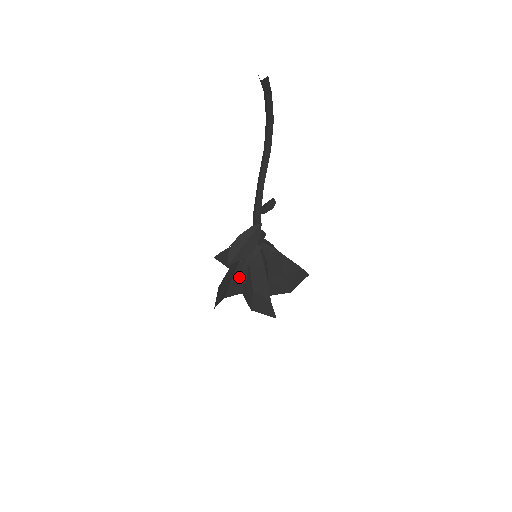
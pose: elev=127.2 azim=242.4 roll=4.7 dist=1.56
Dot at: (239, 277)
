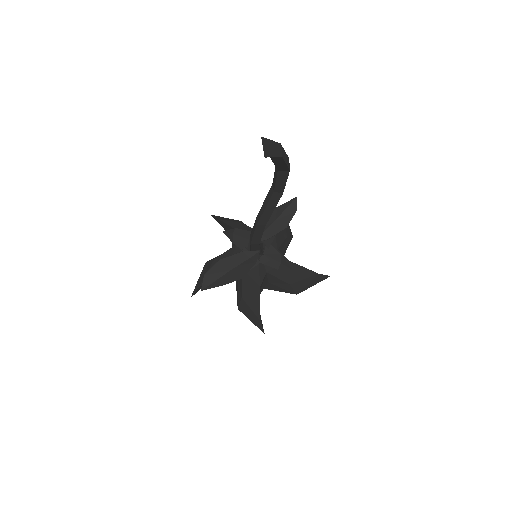
Dot at: occluded
